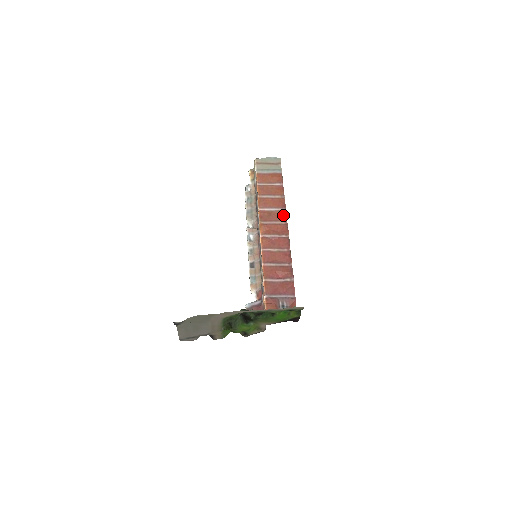
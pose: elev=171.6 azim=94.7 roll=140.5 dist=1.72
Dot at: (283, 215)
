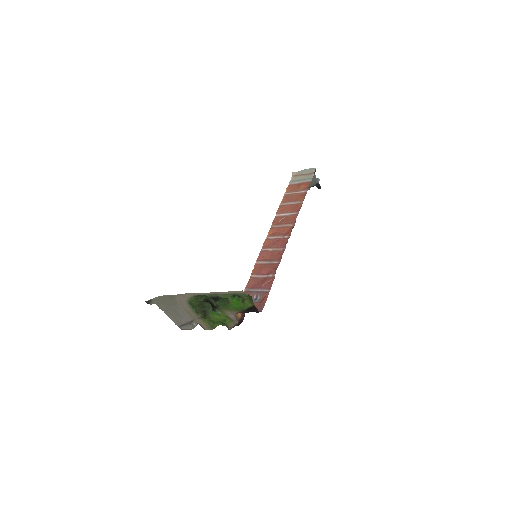
Dot at: (294, 218)
